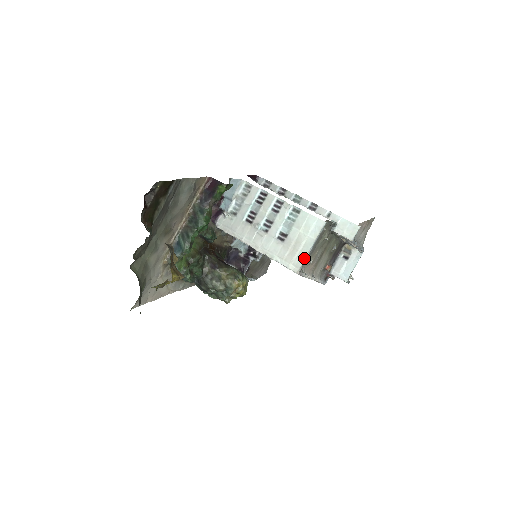
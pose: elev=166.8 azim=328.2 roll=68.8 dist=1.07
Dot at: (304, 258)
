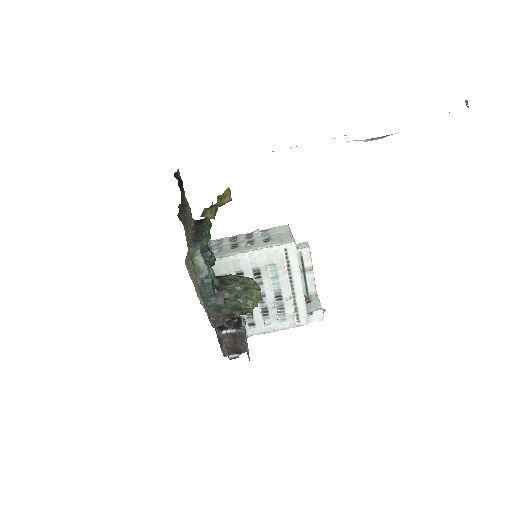
Dot at: (292, 236)
